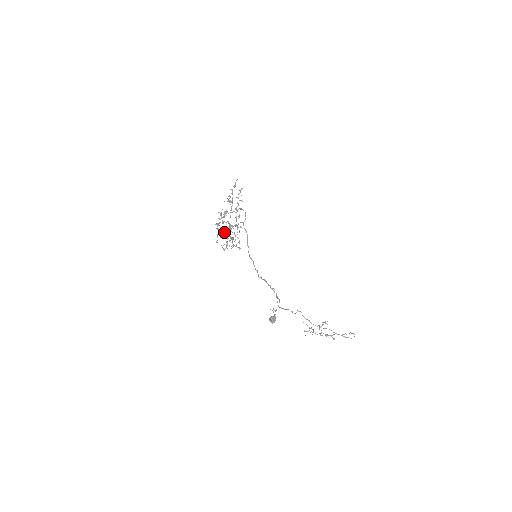
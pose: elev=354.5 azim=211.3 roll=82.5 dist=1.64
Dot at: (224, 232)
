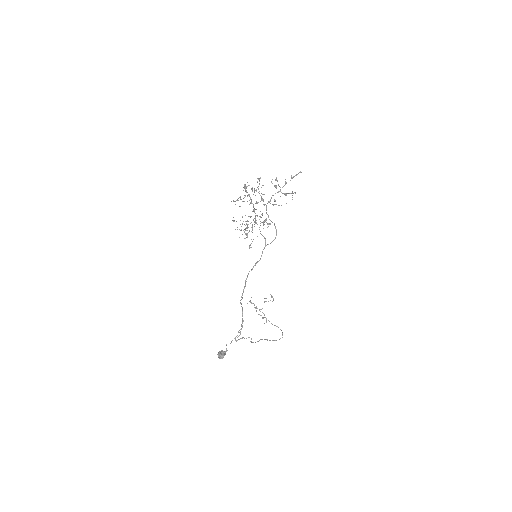
Dot at: occluded
